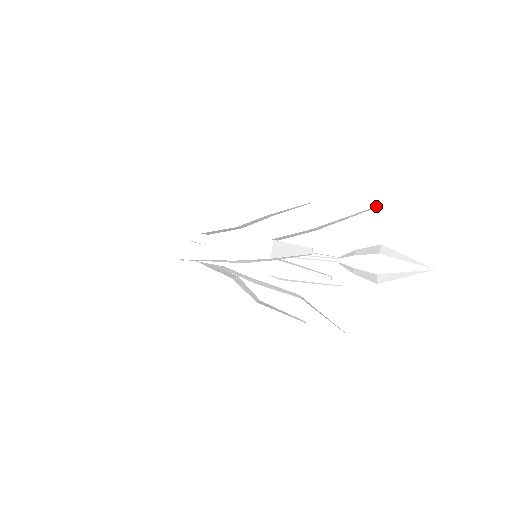
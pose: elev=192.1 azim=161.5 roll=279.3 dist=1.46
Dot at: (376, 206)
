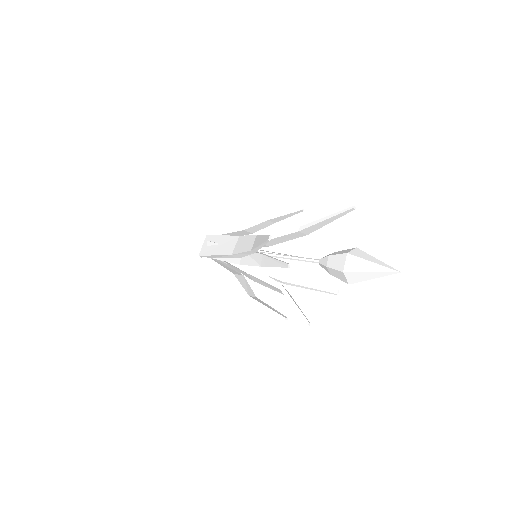
Dot at: (349, 209)
